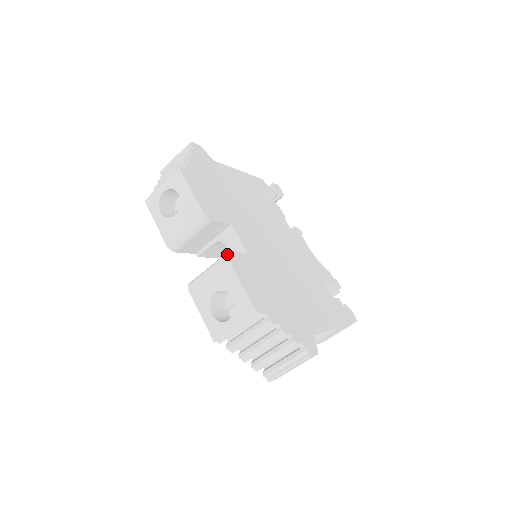
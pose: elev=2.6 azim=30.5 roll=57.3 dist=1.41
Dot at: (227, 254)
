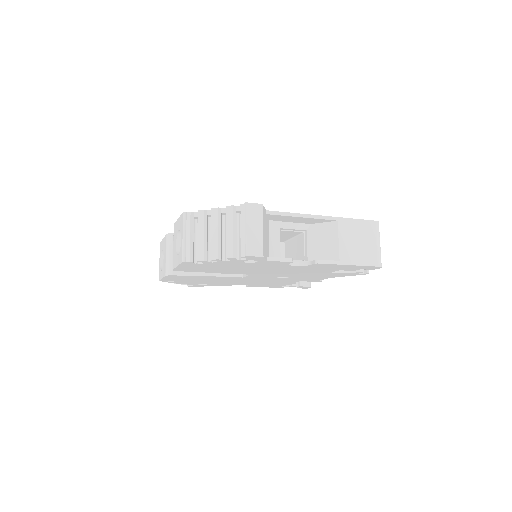
Dot at: occluded
